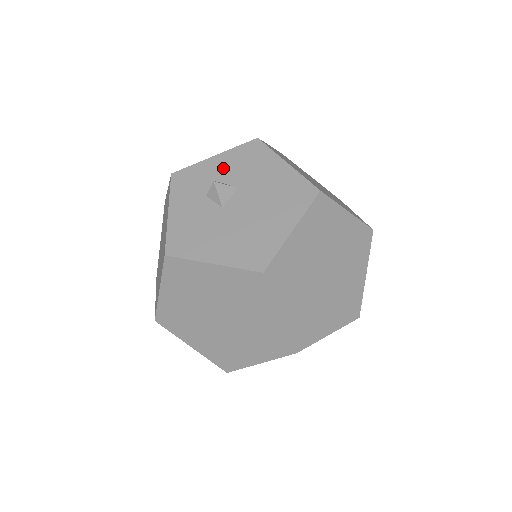
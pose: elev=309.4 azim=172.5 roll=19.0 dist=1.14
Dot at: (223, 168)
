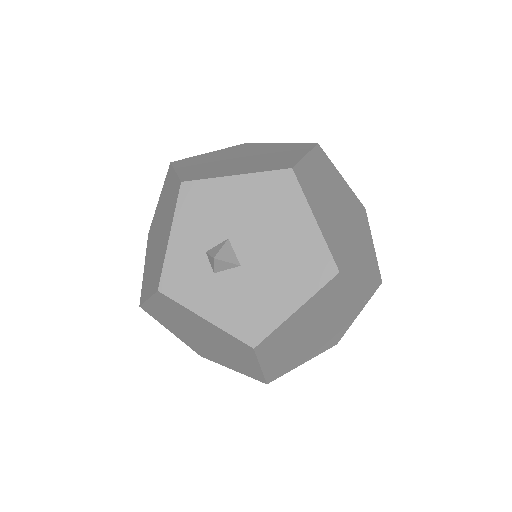
Dot at: (193, 237)
